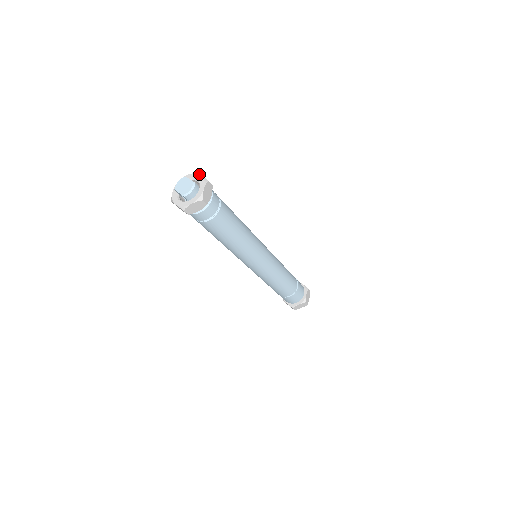
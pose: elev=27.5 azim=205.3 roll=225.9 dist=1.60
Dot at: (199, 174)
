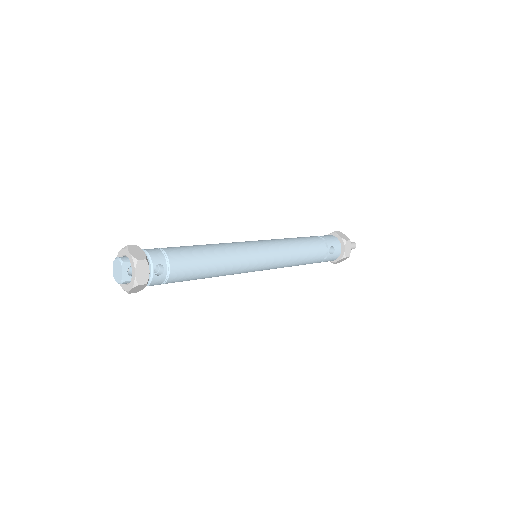
Dot at: (134, 271)
